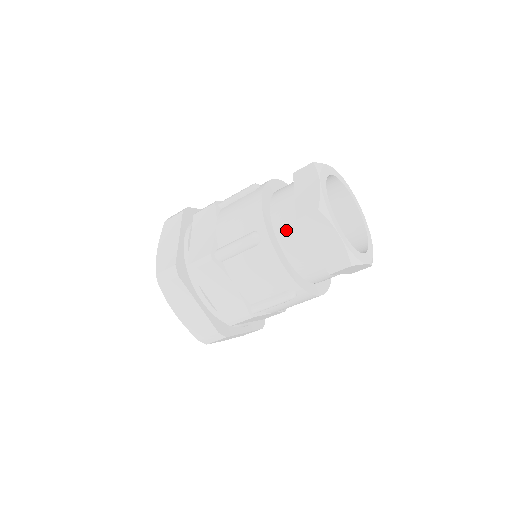
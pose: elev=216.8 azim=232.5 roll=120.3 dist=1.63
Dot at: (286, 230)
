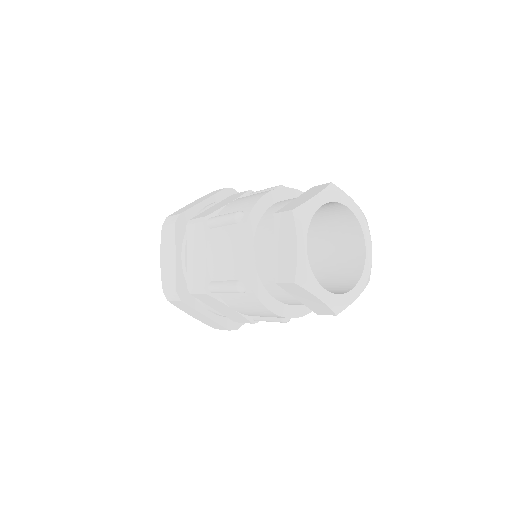
Dot at: (266, 223)
